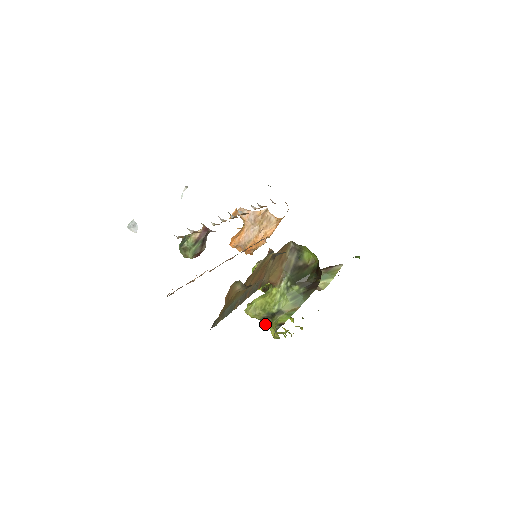
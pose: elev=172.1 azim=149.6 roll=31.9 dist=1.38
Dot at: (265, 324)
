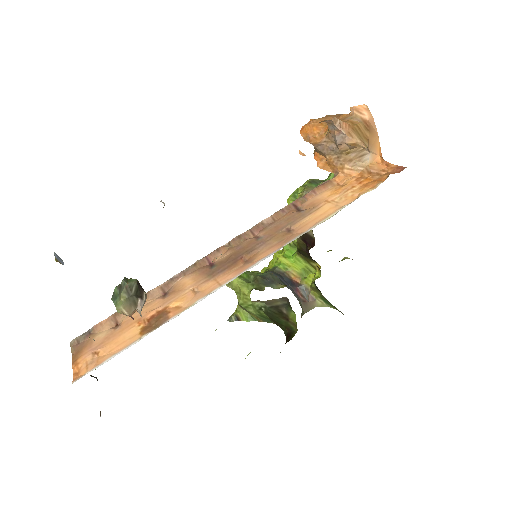
Dot at: occluded
